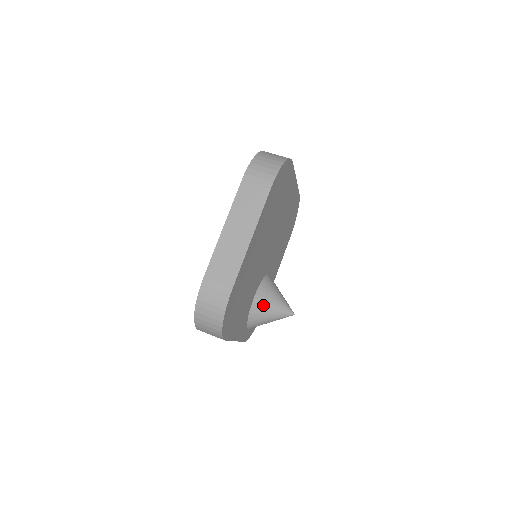
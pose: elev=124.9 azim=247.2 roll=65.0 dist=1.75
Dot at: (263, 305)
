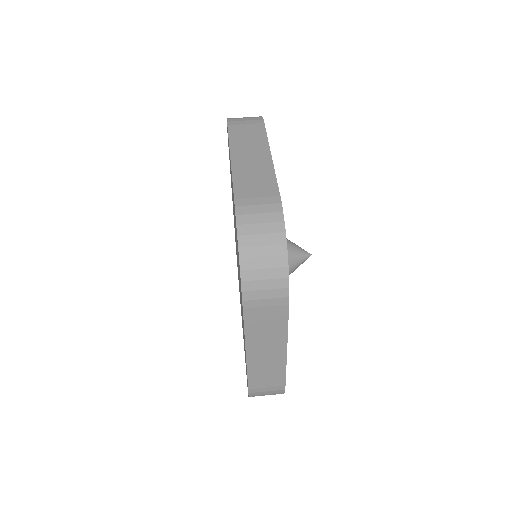
Dot at: occluded
